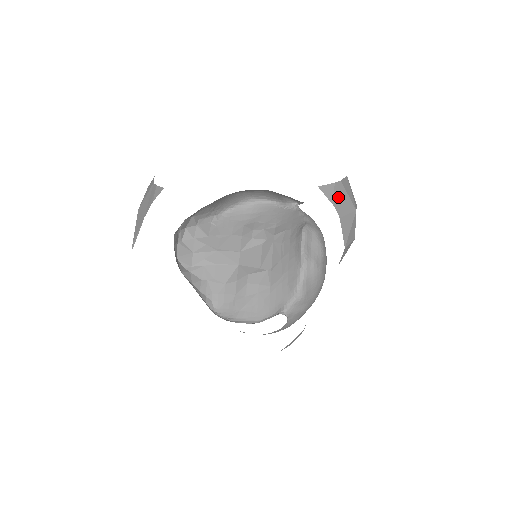
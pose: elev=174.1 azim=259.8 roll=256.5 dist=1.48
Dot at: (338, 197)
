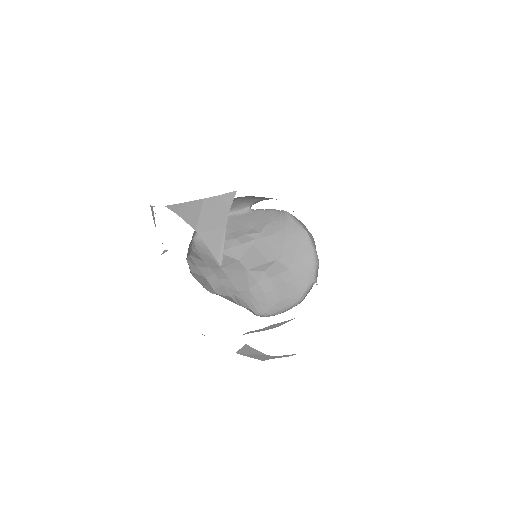
Dot at: occluded
